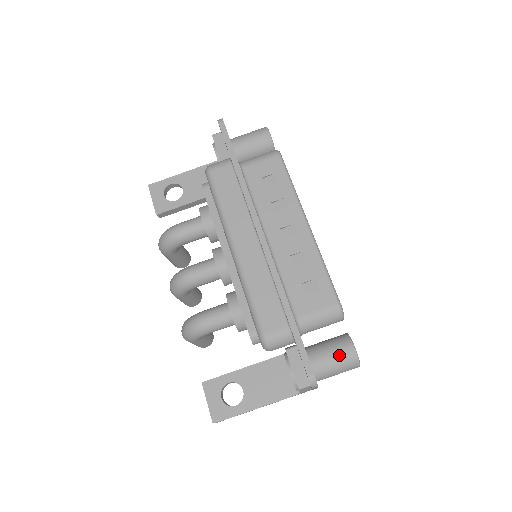
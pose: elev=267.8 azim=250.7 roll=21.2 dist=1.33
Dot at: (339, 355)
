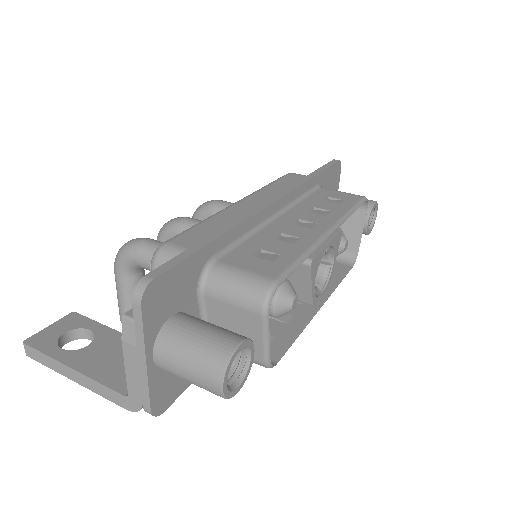
Dot at: (212, 335)
